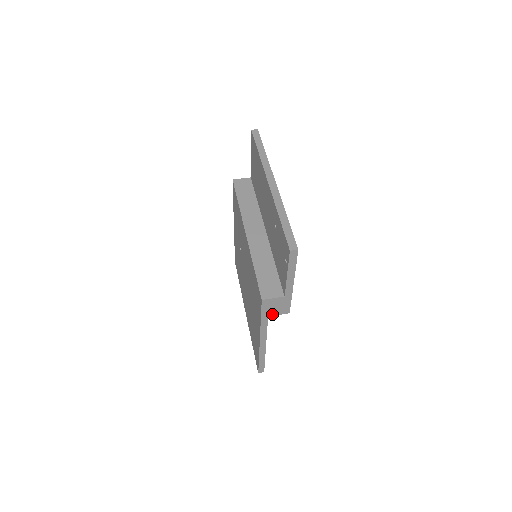
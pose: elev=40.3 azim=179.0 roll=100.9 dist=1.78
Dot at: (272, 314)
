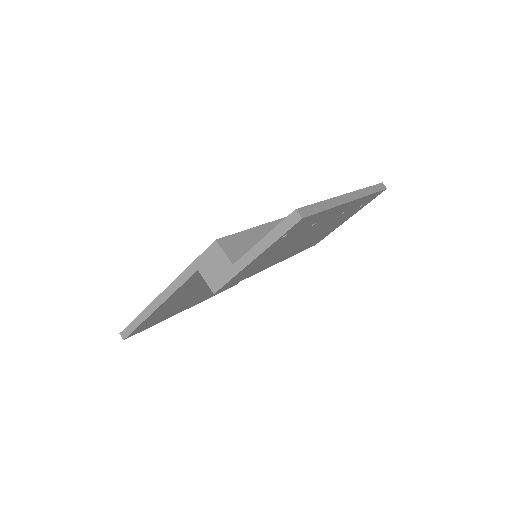
Dot at: (203, 272)
